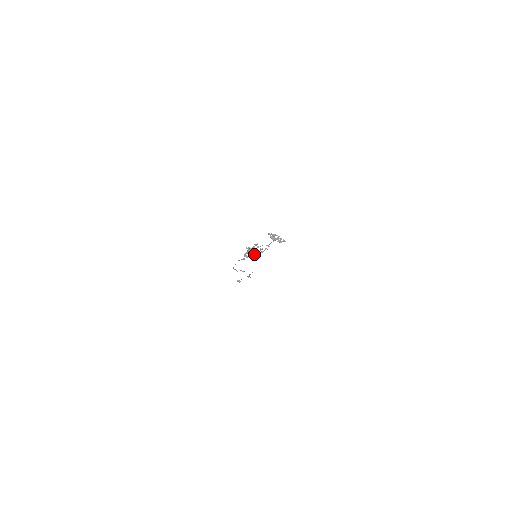
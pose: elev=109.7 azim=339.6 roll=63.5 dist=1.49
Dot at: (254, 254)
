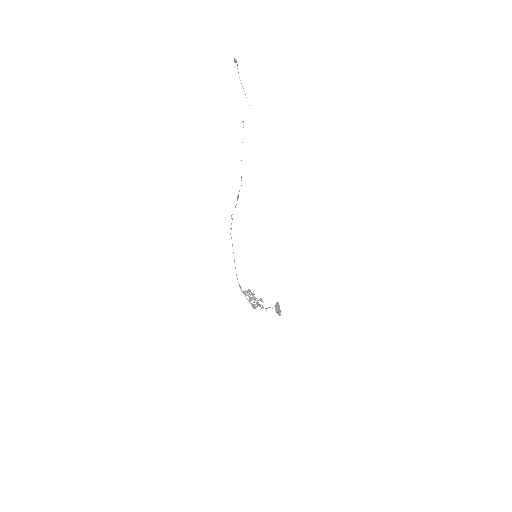
Dot at: occluded
